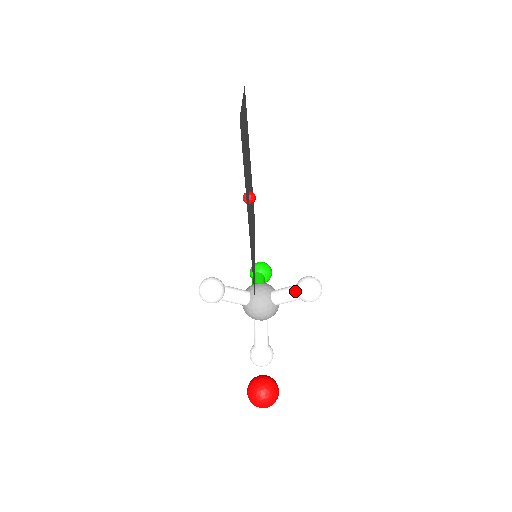
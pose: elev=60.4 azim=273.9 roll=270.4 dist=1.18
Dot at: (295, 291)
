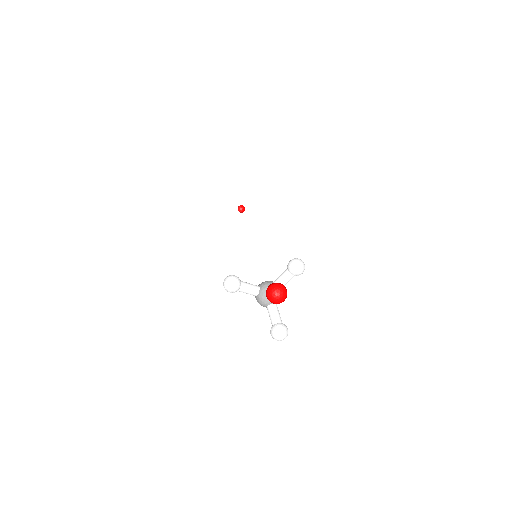
Dot at: (287, 270)
